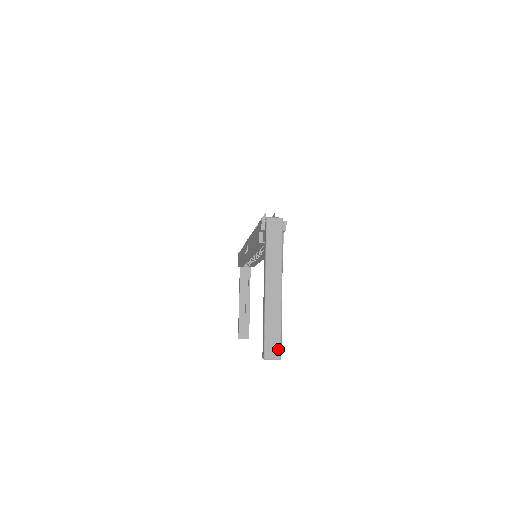
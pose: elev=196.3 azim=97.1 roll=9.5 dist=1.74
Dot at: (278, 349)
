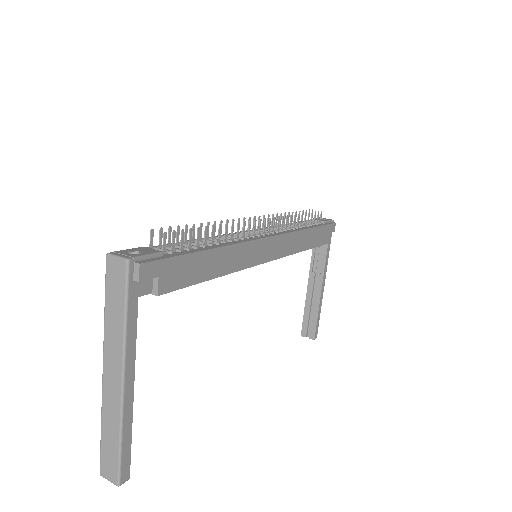
Dot at: (115, 470)
